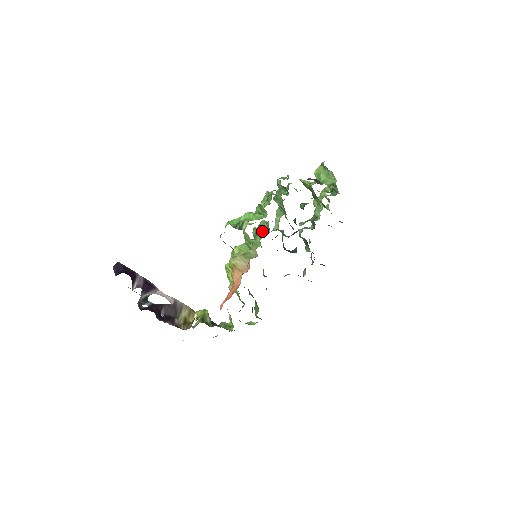
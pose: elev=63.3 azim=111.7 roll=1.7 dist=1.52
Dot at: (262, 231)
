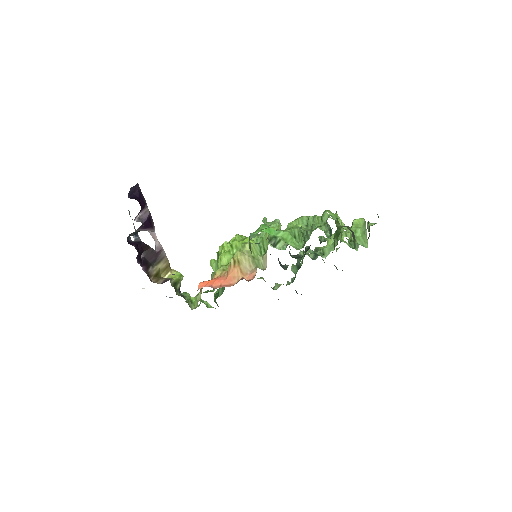
Dot at: occluded
